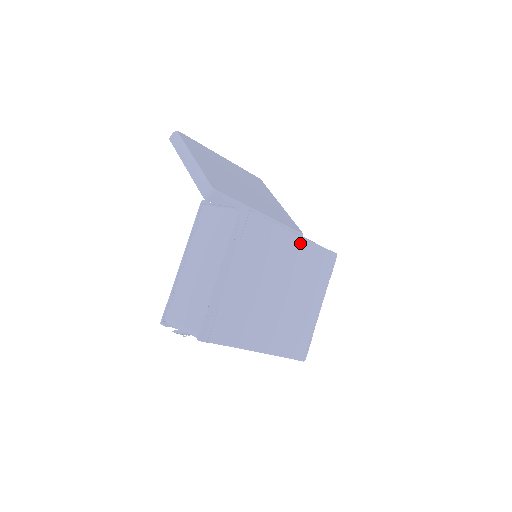
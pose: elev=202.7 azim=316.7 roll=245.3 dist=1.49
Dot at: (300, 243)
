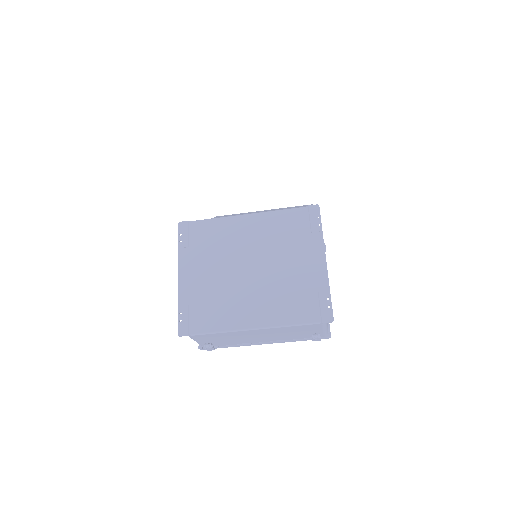
Dot at: (259, 219)
